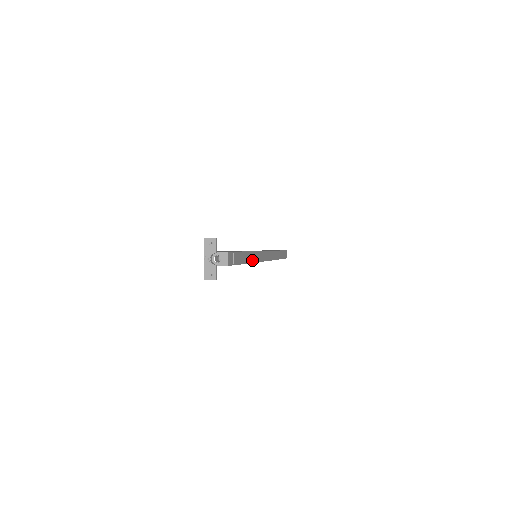
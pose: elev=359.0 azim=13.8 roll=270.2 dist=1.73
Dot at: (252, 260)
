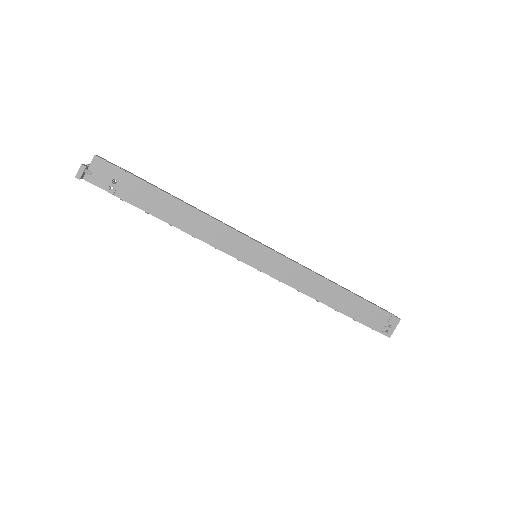
Dot at: (197, 210)
